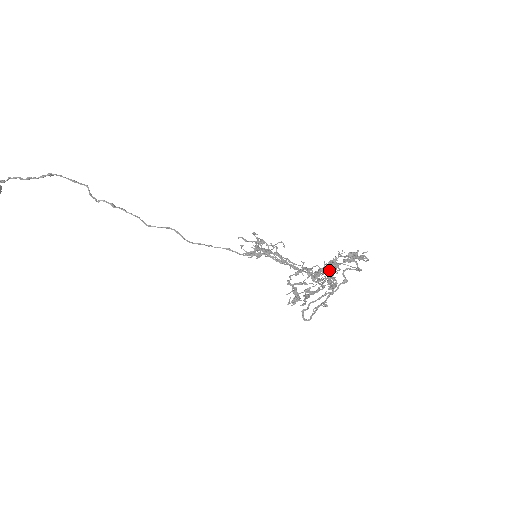
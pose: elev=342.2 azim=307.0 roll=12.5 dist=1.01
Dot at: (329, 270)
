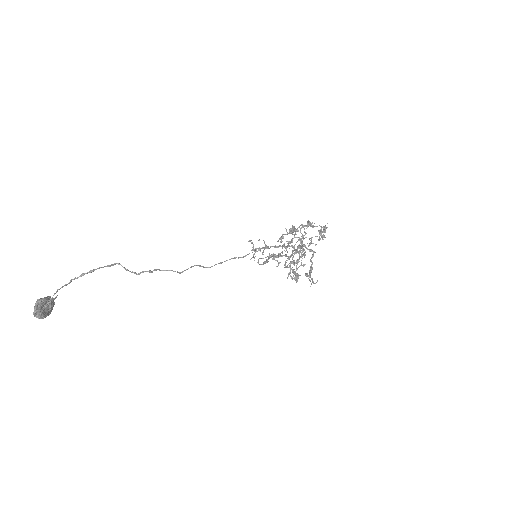
Dot at: occluded
